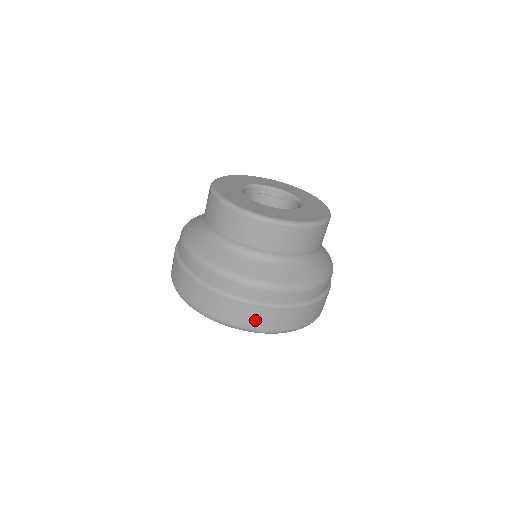
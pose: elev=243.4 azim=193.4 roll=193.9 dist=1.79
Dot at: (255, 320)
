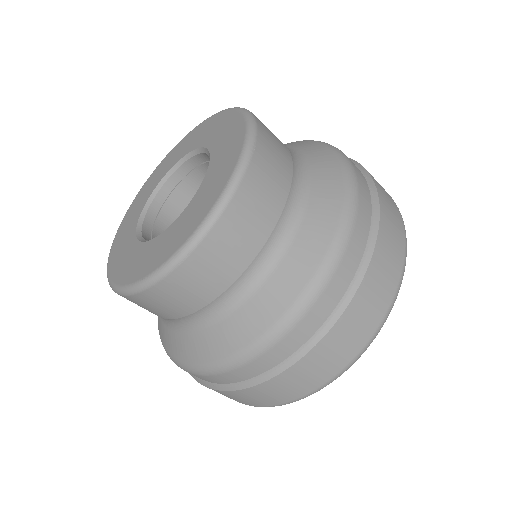
Dot at: (383, 289)
